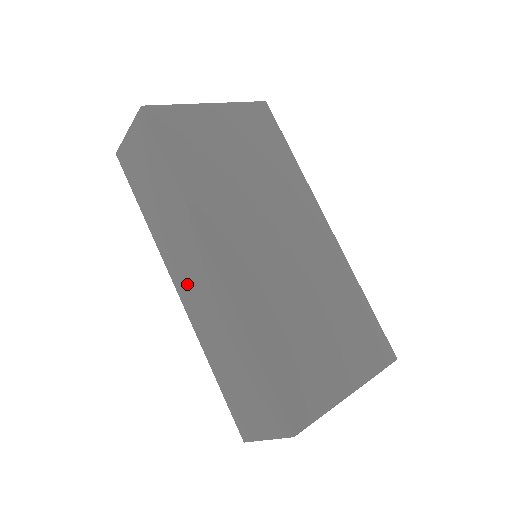
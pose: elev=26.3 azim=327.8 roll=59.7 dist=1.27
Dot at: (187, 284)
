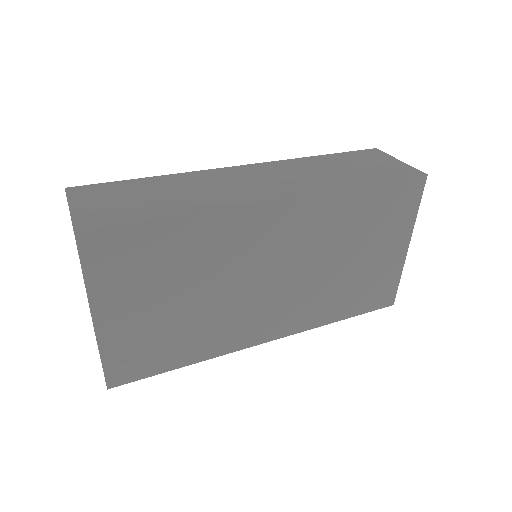
Dot at: occluded
